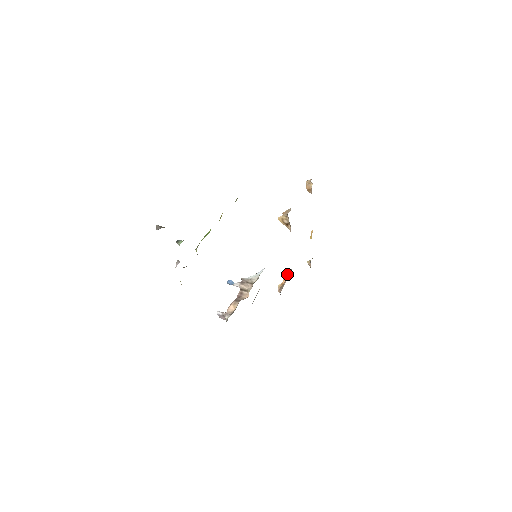
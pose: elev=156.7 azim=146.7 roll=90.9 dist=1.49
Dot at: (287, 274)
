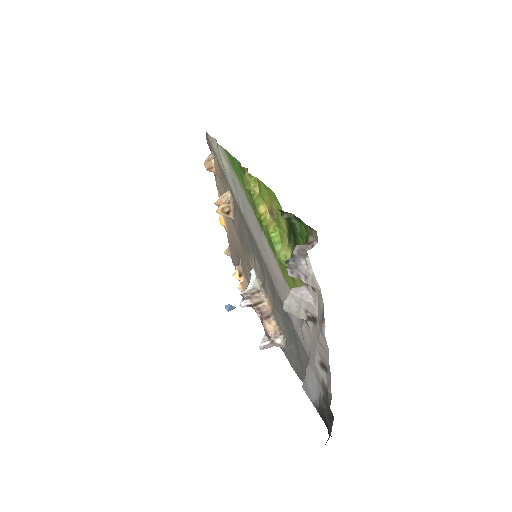
Dot at: (238, 271)
